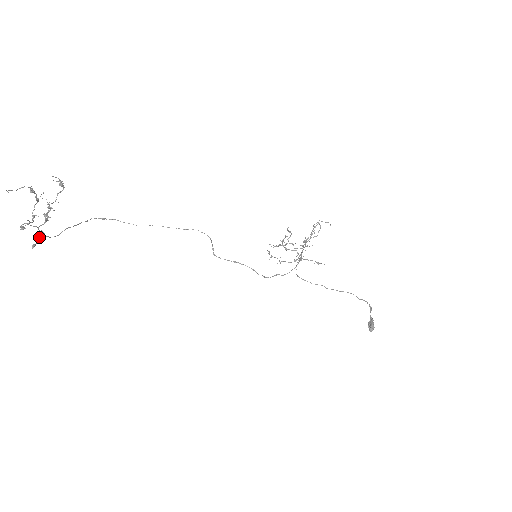
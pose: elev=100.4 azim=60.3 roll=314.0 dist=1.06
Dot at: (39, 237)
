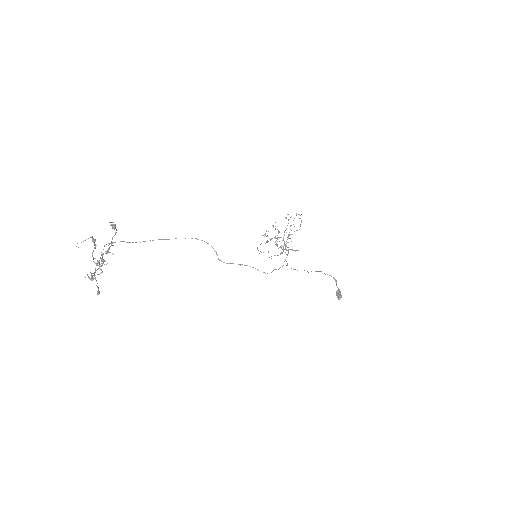
Dot at: occluded
